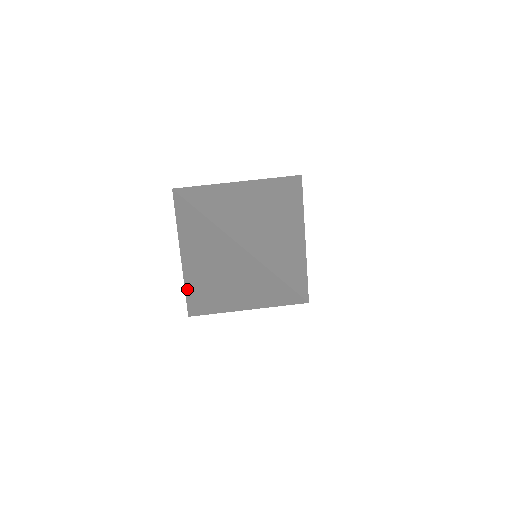
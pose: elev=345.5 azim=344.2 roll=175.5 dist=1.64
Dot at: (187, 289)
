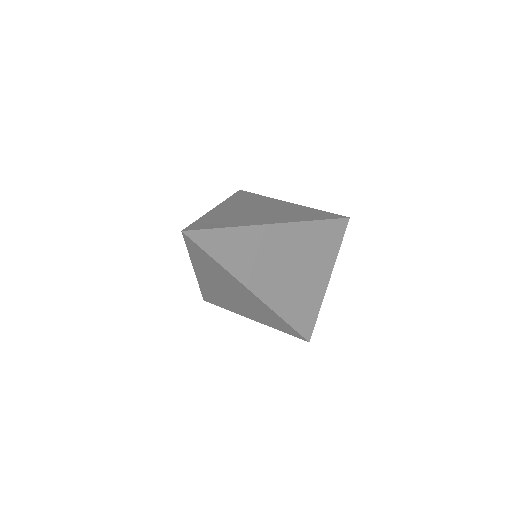
Dot at: occluded
